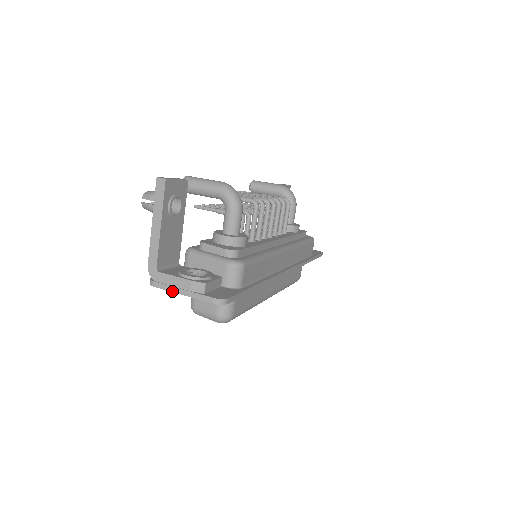
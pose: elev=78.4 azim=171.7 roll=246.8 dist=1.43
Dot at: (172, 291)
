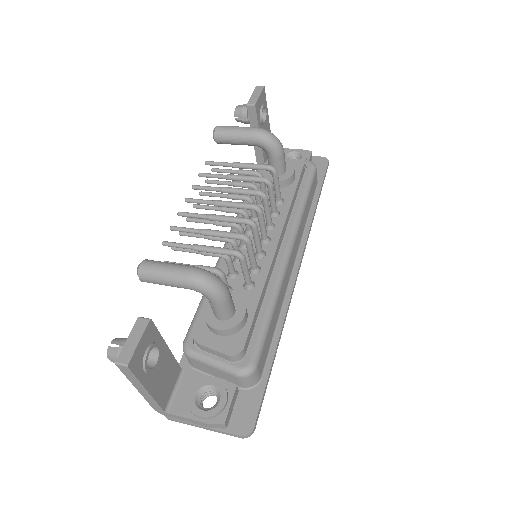
Dot at: (191, 425)
